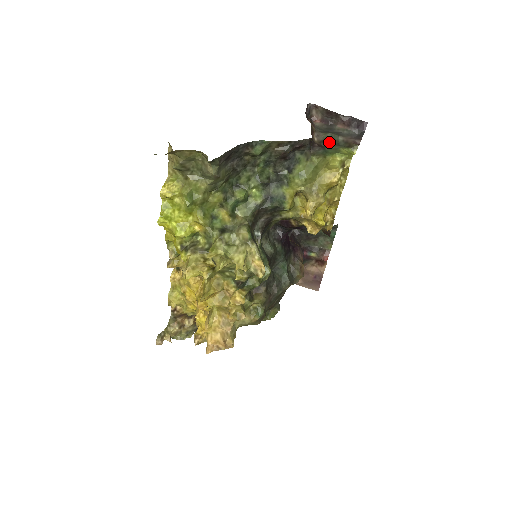
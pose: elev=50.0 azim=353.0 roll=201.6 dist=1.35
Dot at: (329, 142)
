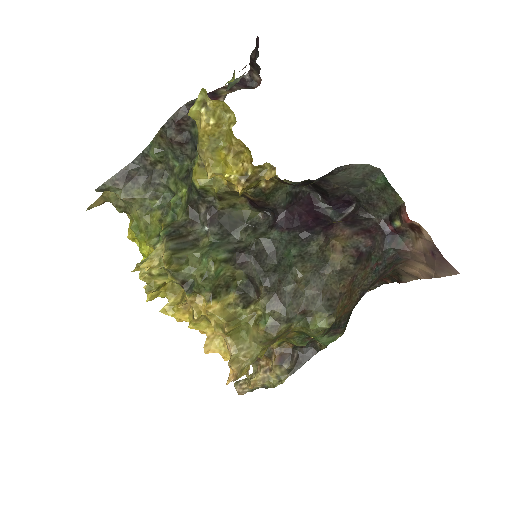
Dot at: occluded
